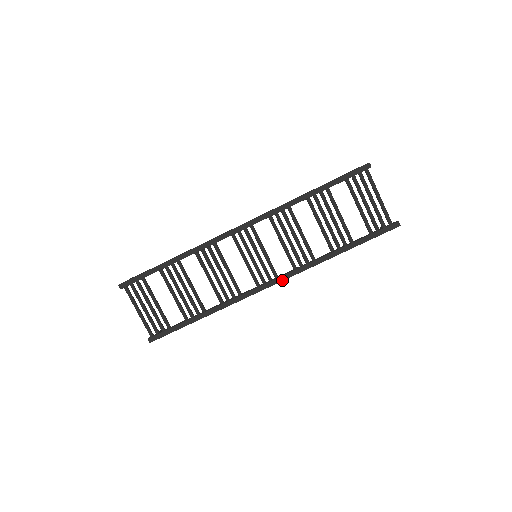
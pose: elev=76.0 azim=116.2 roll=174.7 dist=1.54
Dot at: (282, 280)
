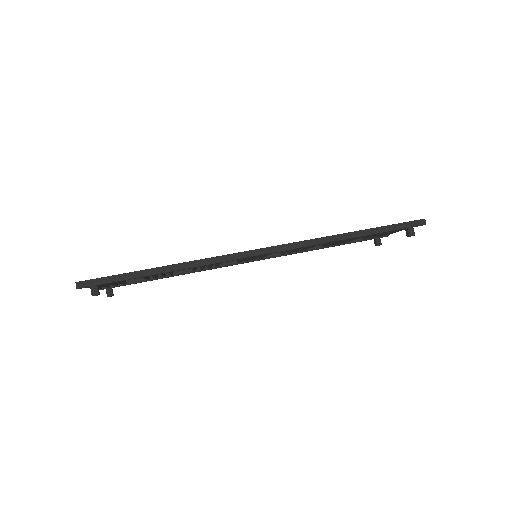
Dot at: (278, 245)
